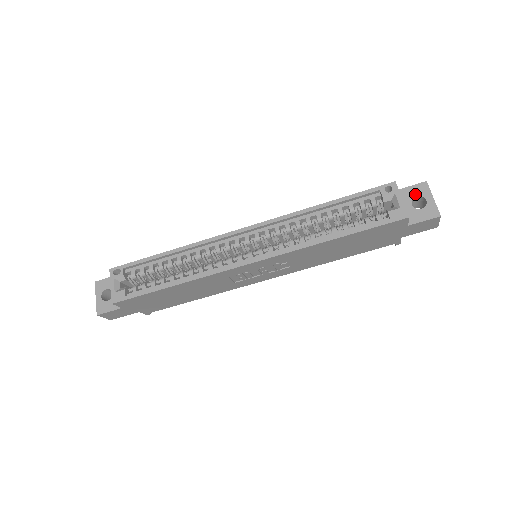
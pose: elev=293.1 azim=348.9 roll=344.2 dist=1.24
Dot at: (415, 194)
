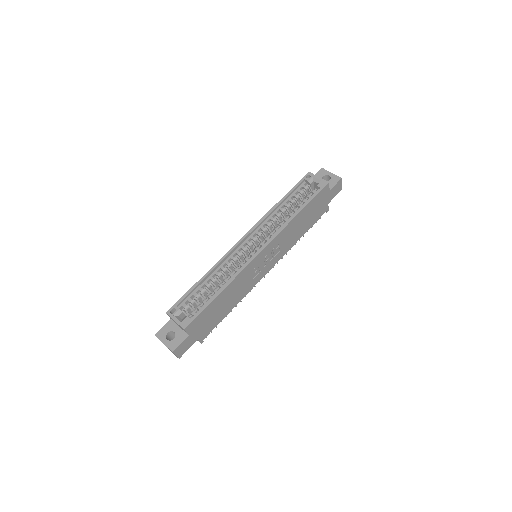
Dot at: (321, 176)
